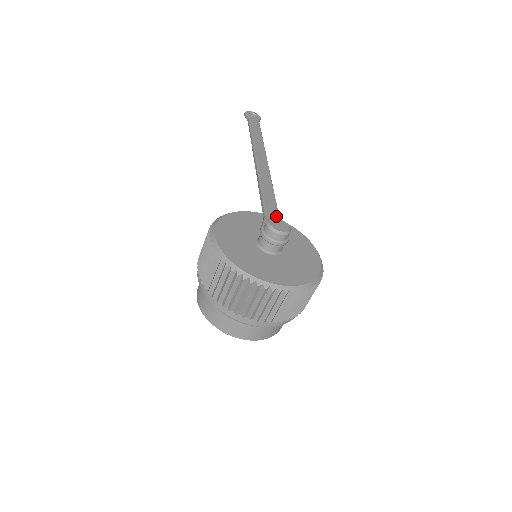
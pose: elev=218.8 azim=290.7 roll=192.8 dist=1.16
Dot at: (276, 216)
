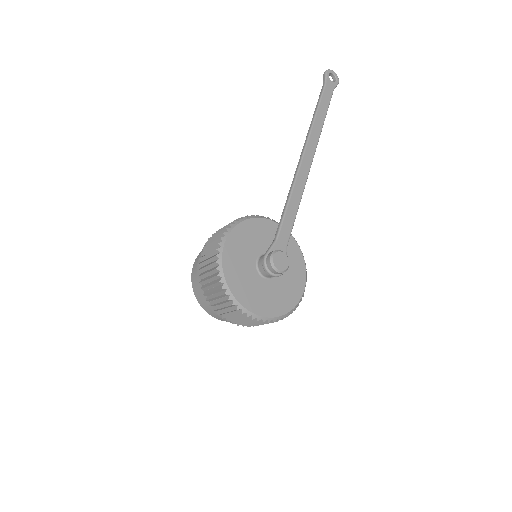
Dot at: (286, 242)
